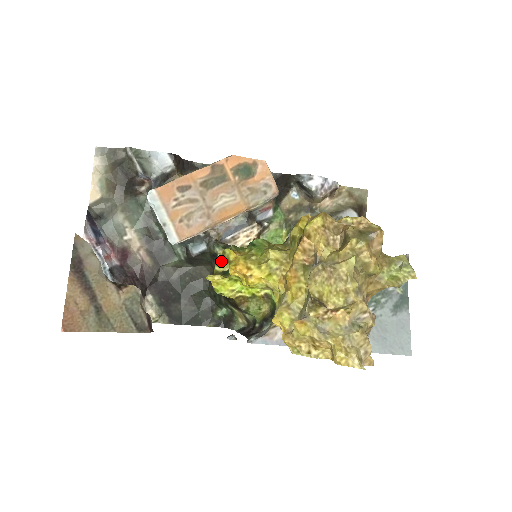
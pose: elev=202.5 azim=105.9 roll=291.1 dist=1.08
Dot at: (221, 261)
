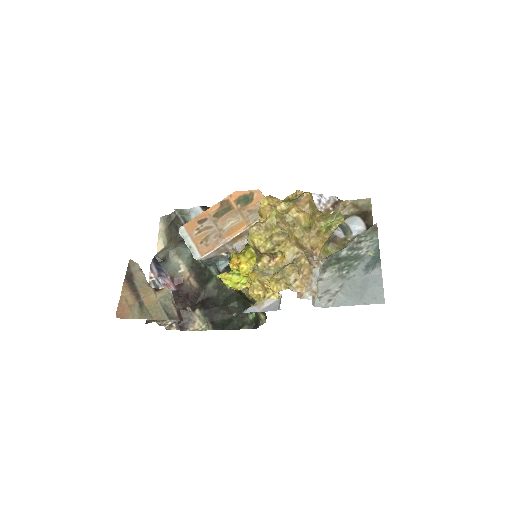
Dot at: occluded
